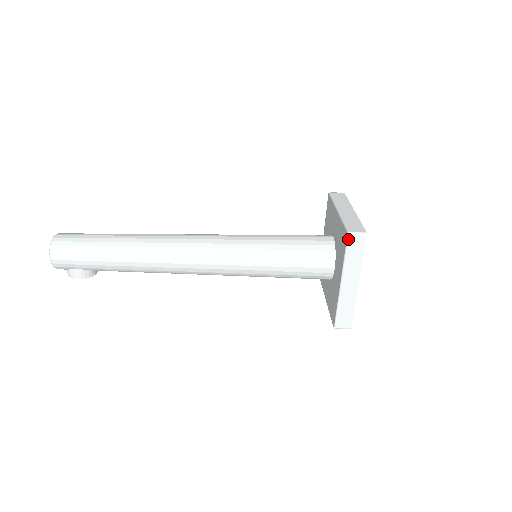
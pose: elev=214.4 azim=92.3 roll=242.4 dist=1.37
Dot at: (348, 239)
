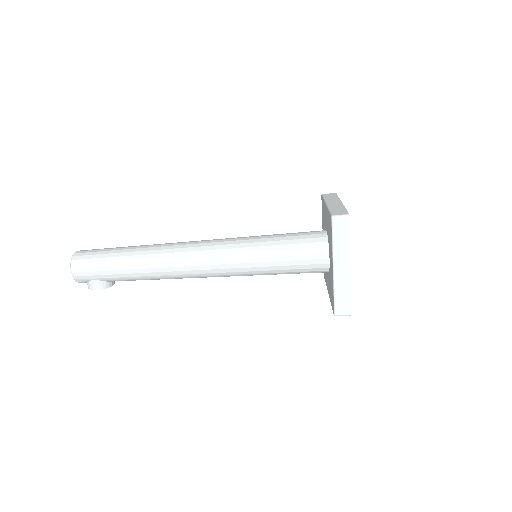
Dot at: (332, 222)
